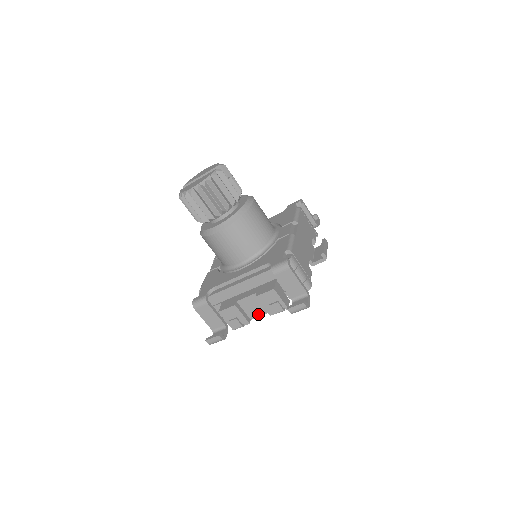
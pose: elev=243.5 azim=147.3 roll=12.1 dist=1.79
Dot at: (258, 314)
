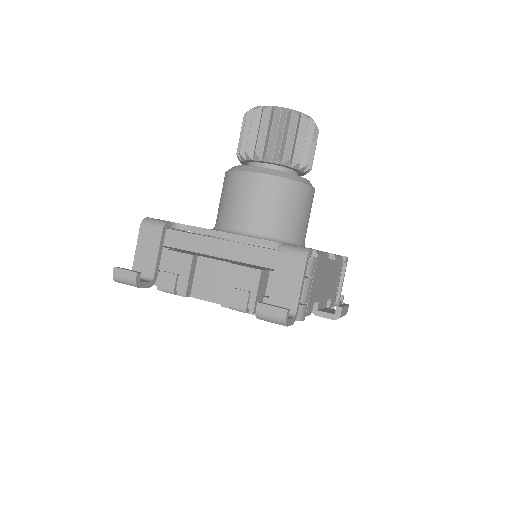
Dot at: (206, 296)
